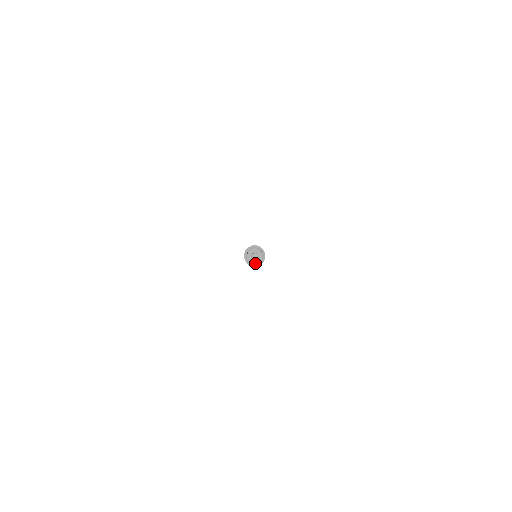
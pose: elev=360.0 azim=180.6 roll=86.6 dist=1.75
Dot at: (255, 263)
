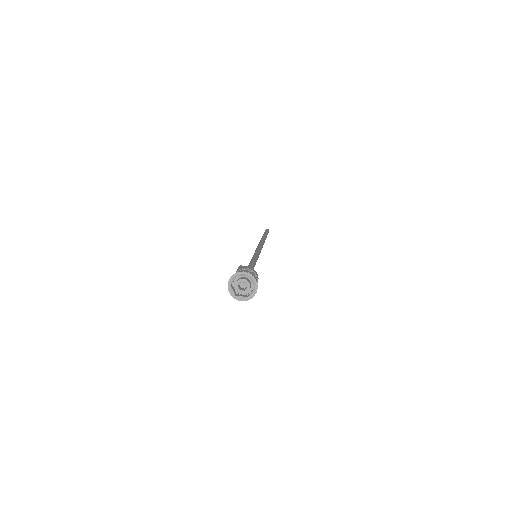
Dot at: (238, 293)
